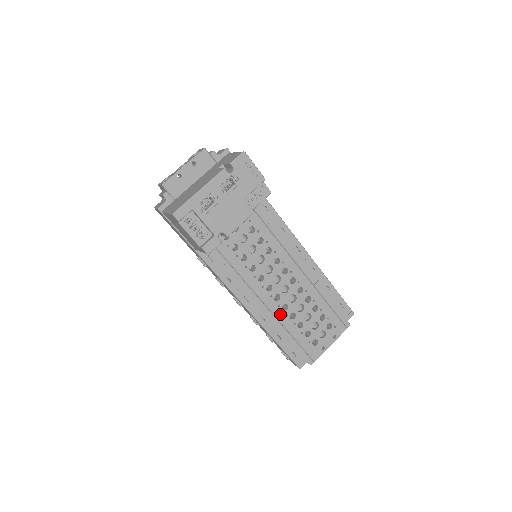
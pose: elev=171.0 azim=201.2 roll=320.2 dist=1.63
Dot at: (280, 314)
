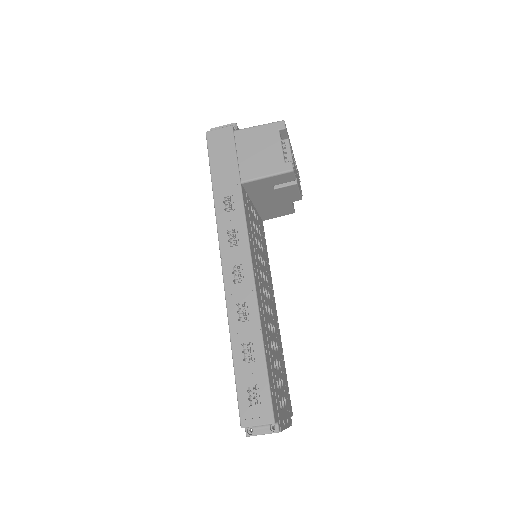
Dot at: (267, 328)
